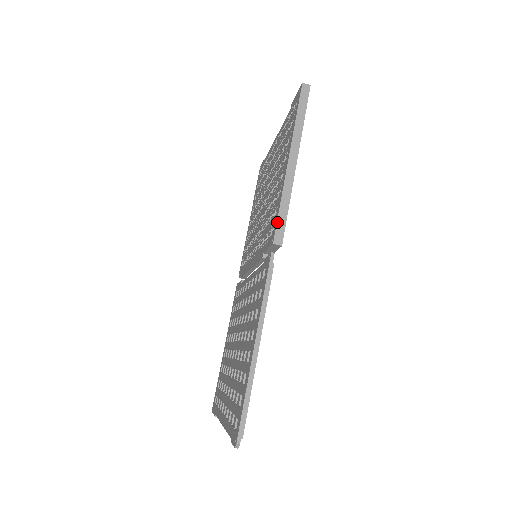
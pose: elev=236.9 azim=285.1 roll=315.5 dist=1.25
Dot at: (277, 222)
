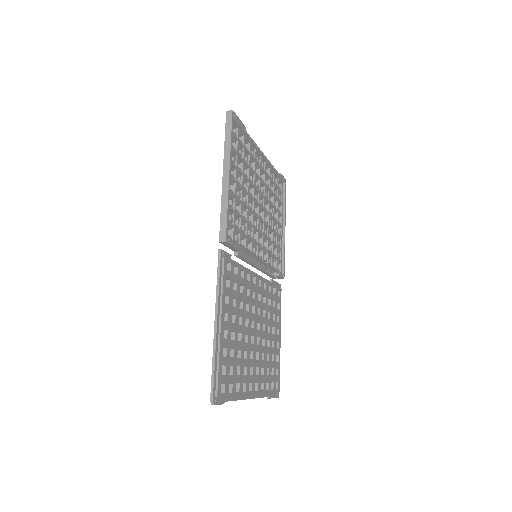
Dot at: (220, 224)
